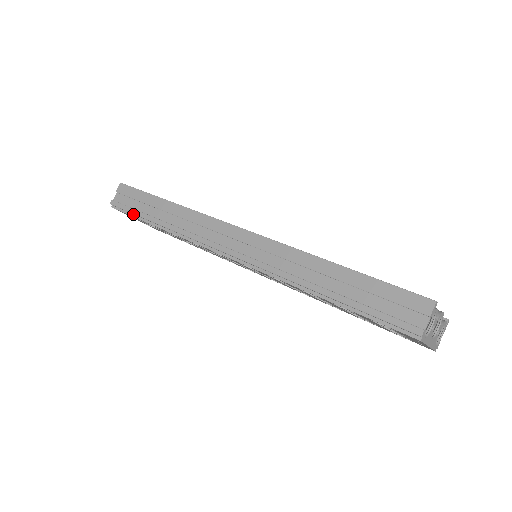
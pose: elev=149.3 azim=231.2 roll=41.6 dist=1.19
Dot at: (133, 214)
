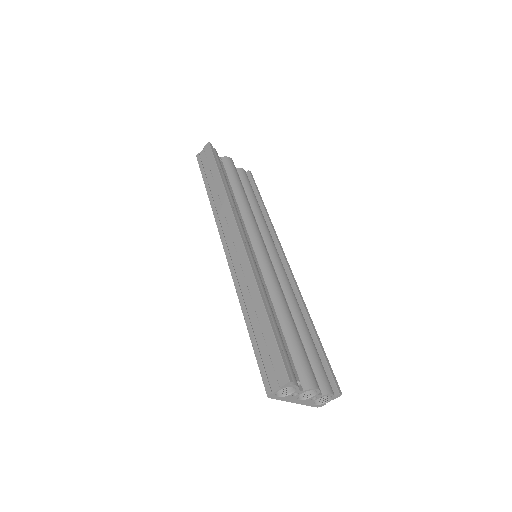
Dot at: (203, 173)
